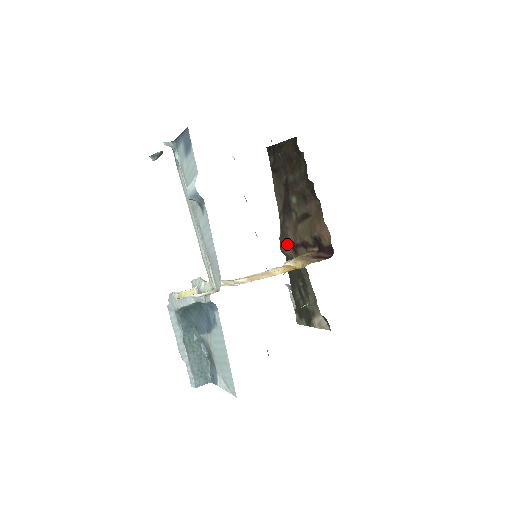
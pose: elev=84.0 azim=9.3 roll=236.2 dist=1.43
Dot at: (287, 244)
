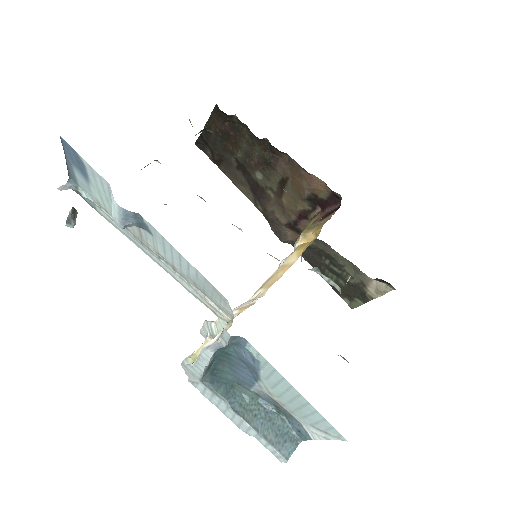
Dot at: (283, 230)
